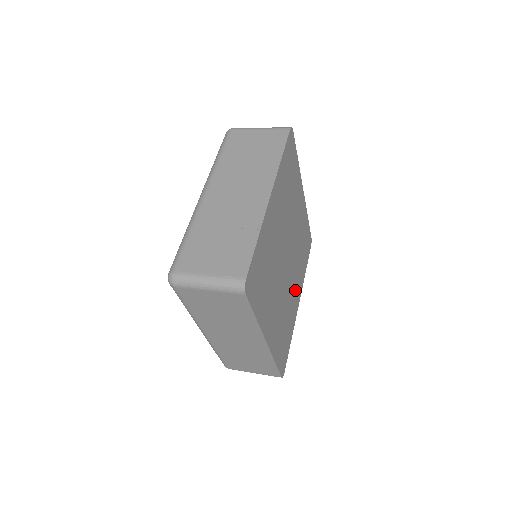
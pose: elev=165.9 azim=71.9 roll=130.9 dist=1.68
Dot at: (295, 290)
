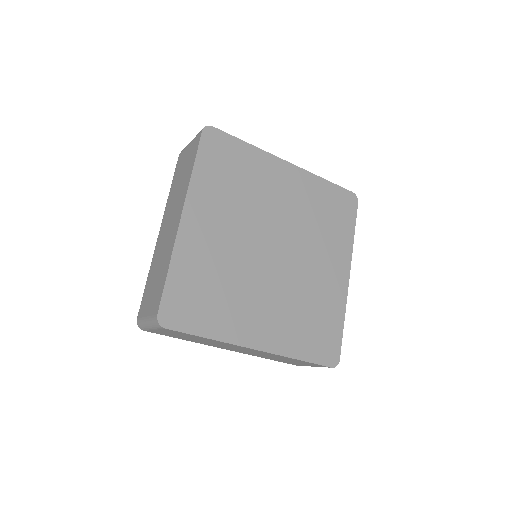
Dot at: (325, 268)
